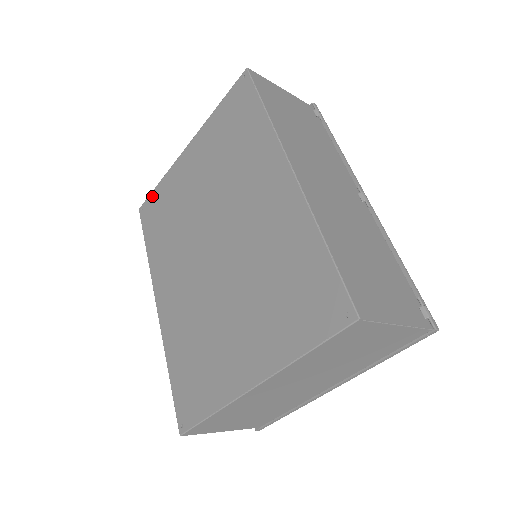
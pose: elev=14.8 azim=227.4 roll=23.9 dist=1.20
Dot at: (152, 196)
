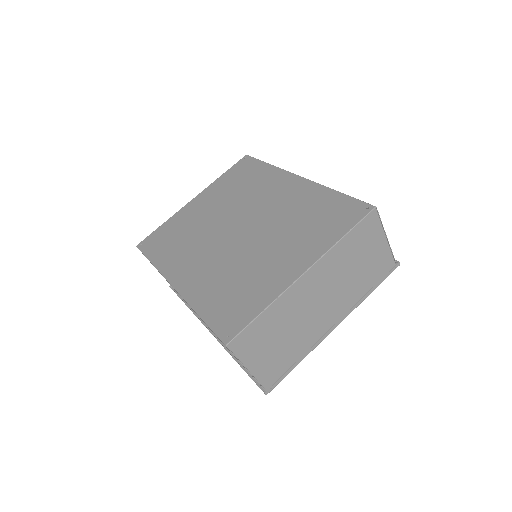
Dot at: (155, 233)
